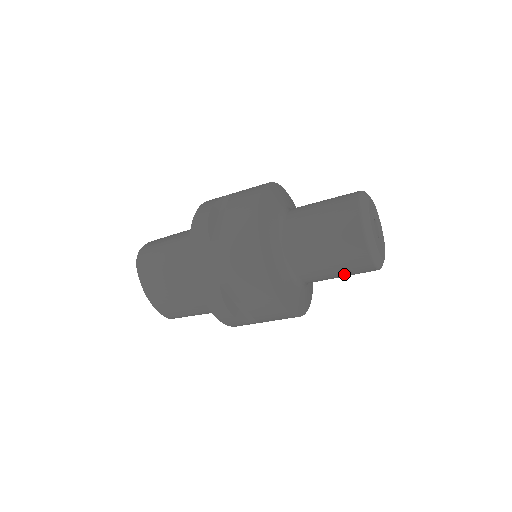
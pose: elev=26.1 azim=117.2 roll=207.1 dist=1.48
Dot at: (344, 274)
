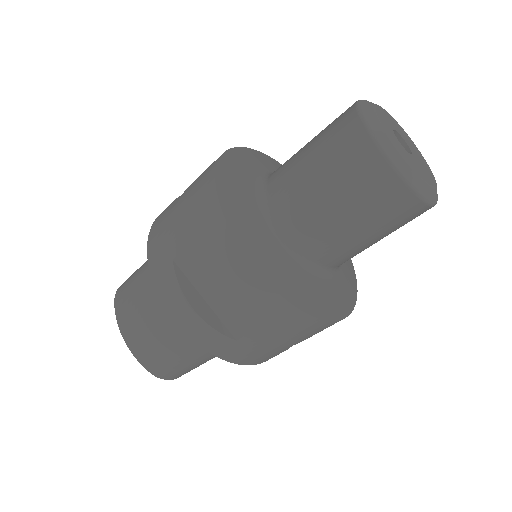
Dot at: (360, 217)
